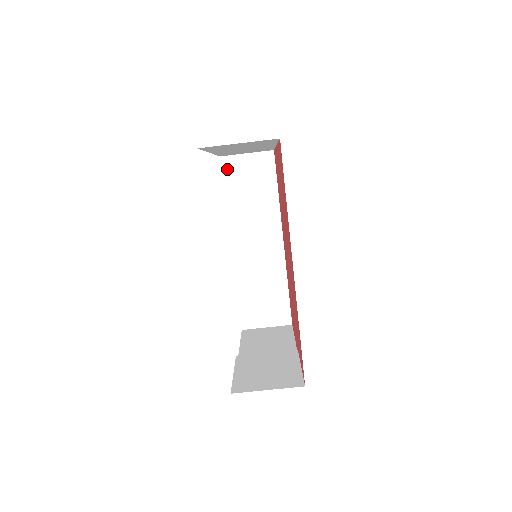
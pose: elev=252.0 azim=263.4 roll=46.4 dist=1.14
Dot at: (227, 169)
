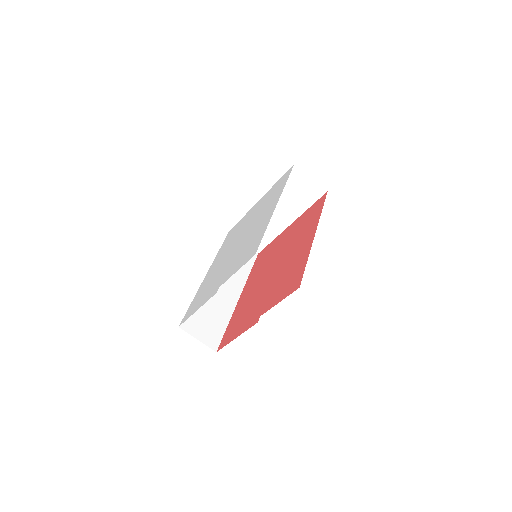
Dot at: occluded
